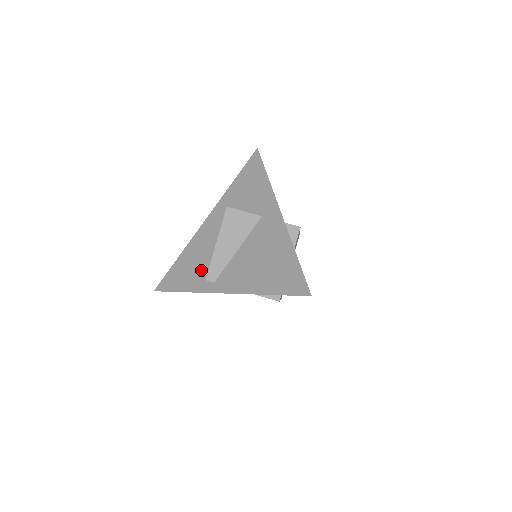
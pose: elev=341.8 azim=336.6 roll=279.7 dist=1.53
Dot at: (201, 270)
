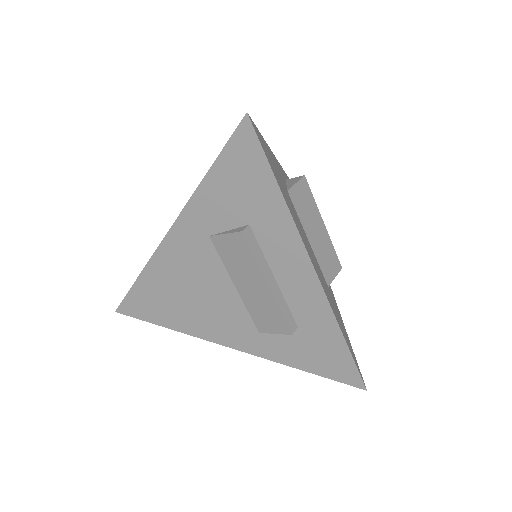
Dot at: occluded
